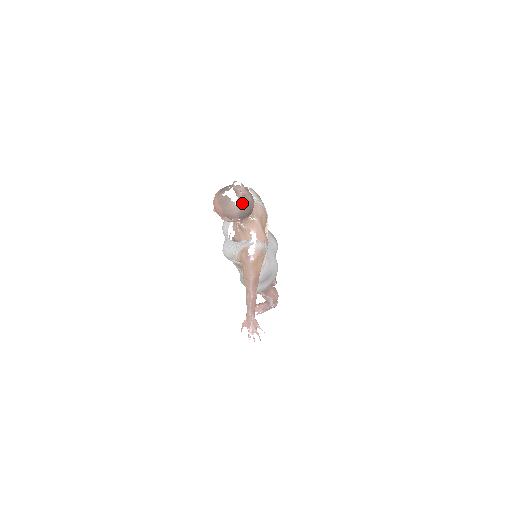
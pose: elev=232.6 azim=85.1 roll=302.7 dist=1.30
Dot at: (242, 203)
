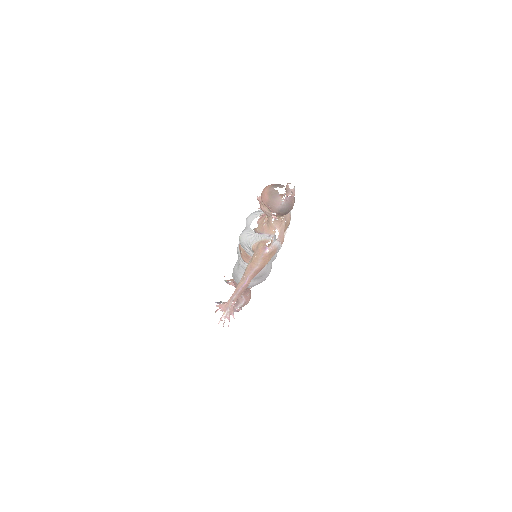
Dot at: (287, 202)
